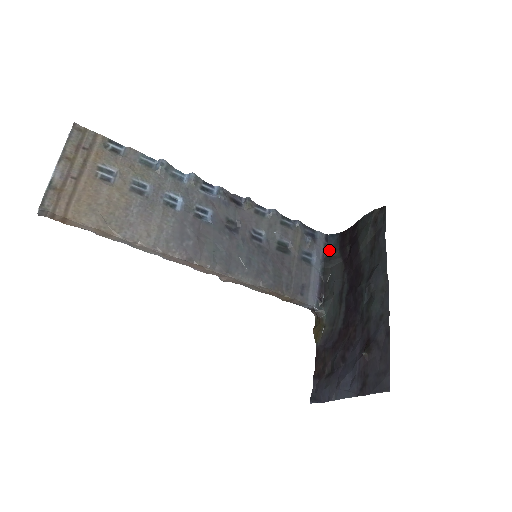
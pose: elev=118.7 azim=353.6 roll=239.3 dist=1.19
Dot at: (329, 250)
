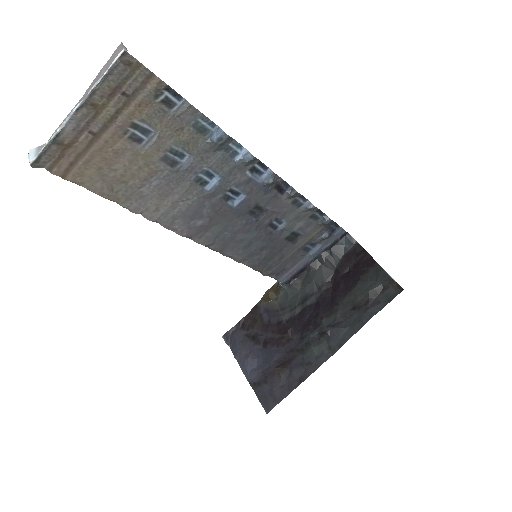
Dot at: (335, 248)
